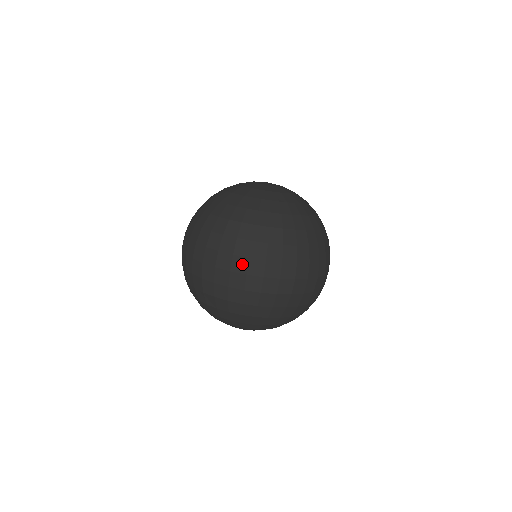
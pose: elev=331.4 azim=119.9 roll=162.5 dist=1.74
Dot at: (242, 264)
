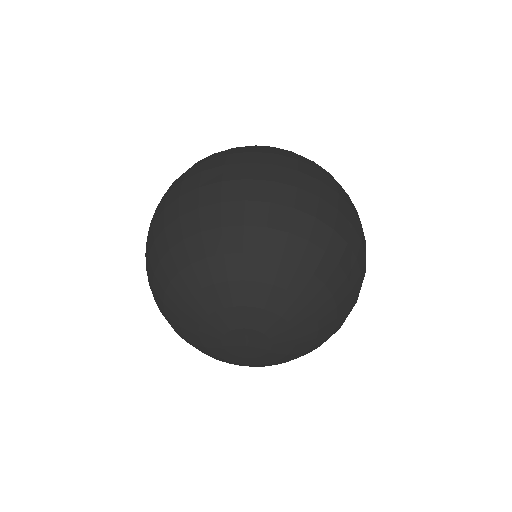
Dot at: (266, 157)
